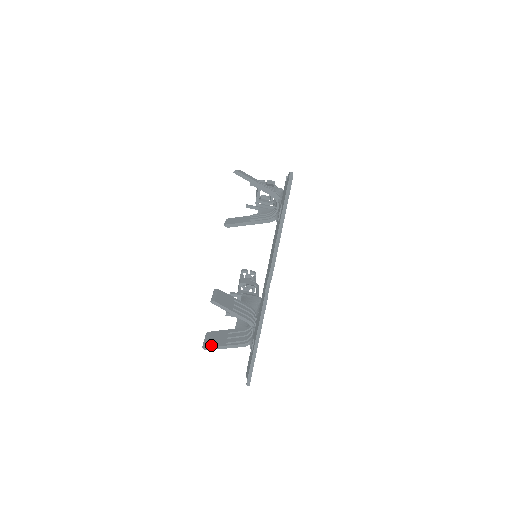
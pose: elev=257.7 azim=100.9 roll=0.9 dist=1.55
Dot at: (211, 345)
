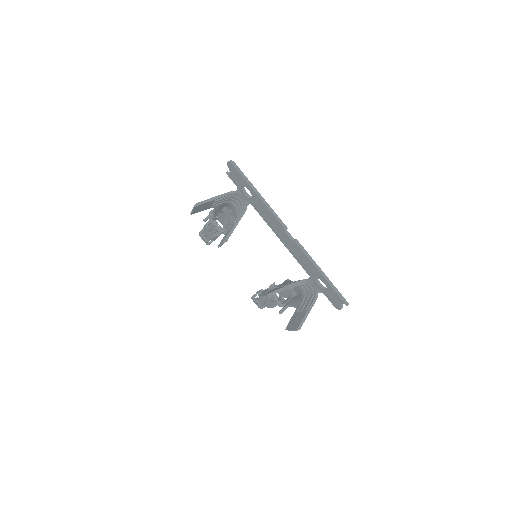
Dot at: (299, 323)
